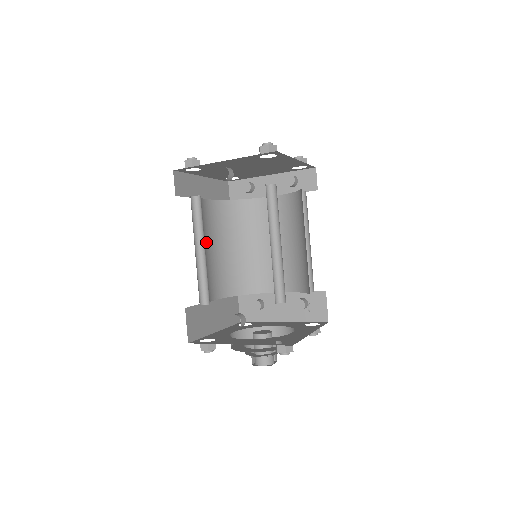
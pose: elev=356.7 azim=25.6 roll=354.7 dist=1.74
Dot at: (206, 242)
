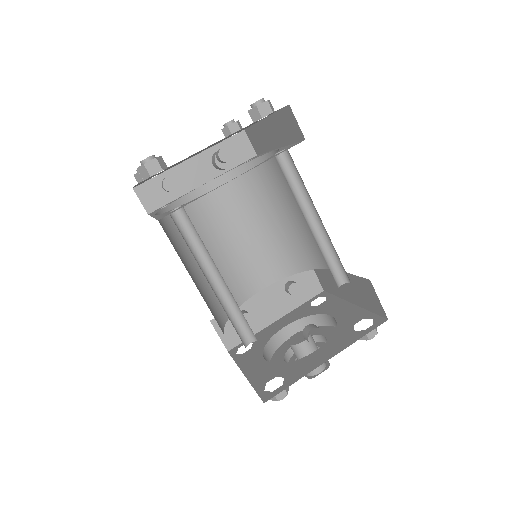
Dot at: occluded
